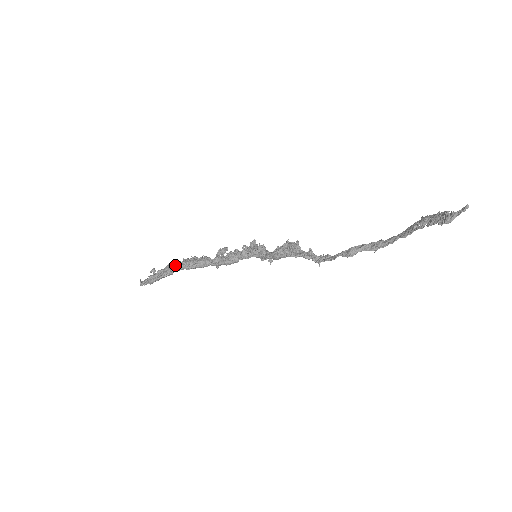
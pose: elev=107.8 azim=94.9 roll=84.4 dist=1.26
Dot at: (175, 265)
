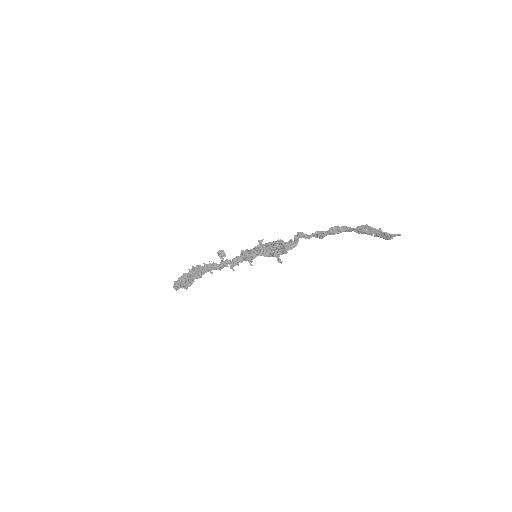
Dot at: (193, 274)
